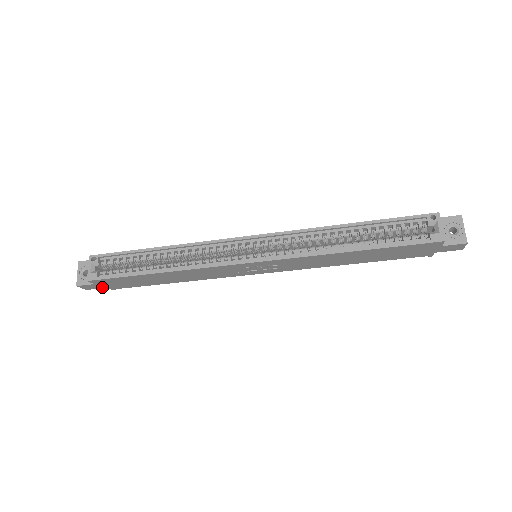
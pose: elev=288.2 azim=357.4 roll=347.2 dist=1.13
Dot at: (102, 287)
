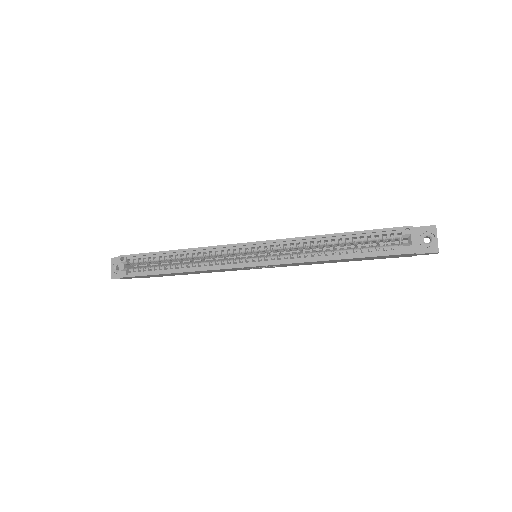
Dot at: occluded
